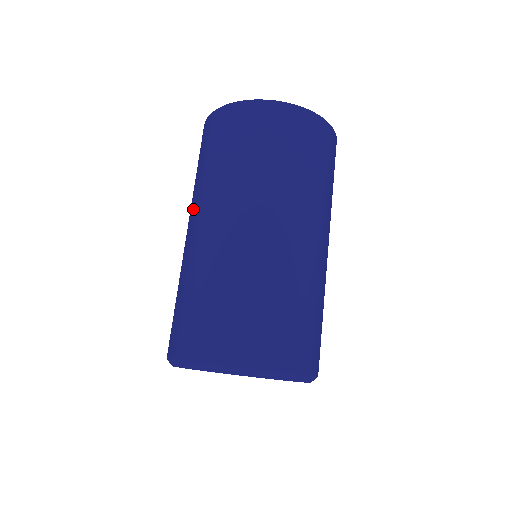
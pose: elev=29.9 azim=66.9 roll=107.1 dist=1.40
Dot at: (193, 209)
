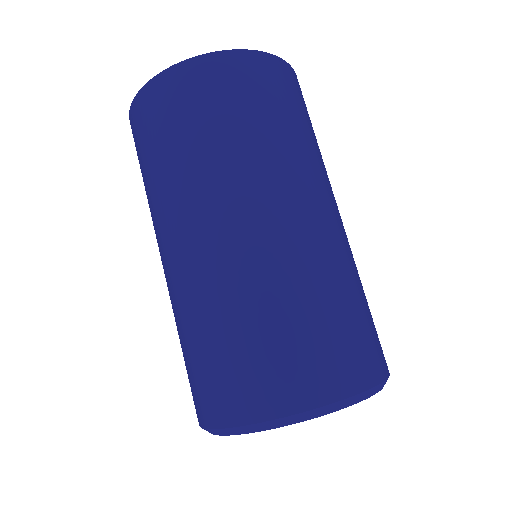
Dot at: occluded
